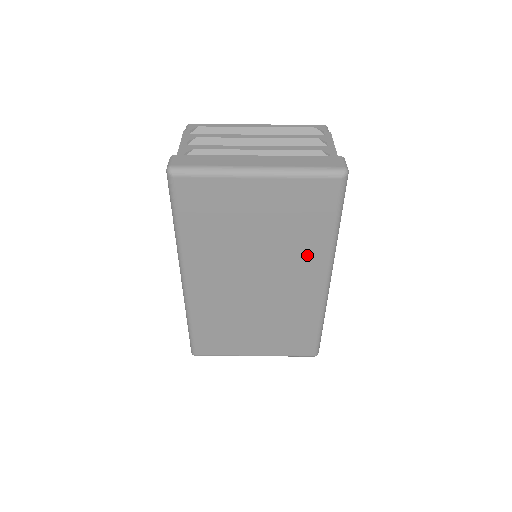
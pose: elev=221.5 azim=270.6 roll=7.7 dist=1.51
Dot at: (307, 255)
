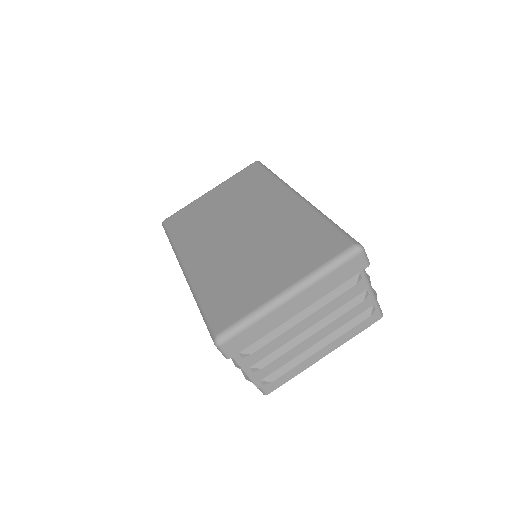
Dot at: (265, 194)
